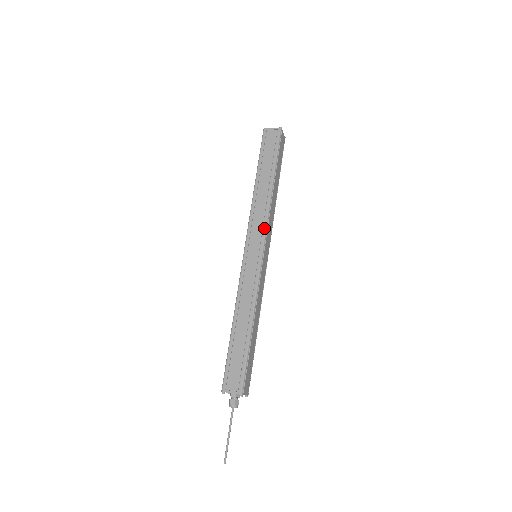
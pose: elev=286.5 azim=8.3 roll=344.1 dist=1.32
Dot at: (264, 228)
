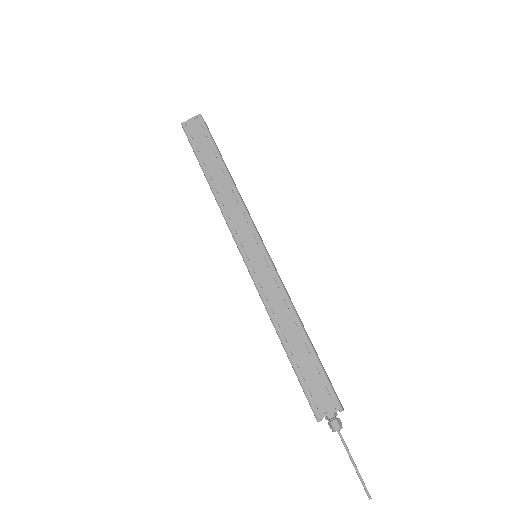
Dot at: (249, 221)
